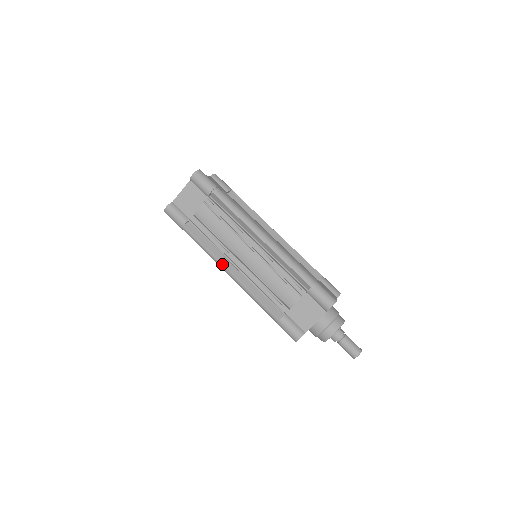
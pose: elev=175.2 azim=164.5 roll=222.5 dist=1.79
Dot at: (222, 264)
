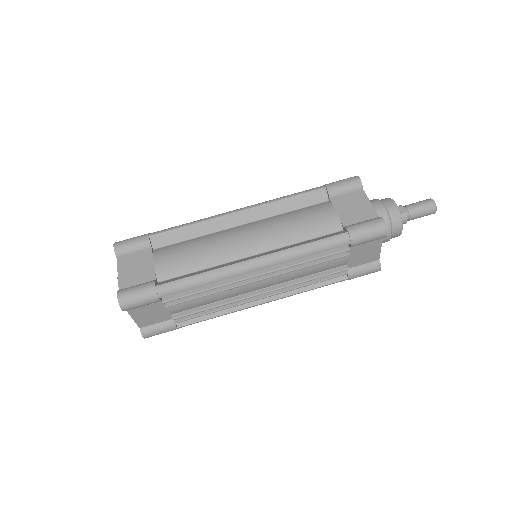
Dot at: occluded
